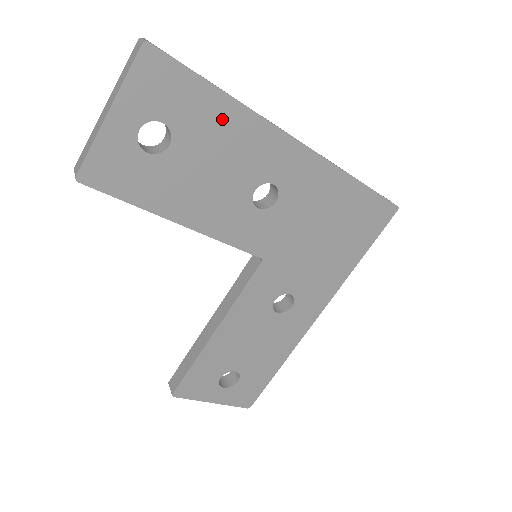
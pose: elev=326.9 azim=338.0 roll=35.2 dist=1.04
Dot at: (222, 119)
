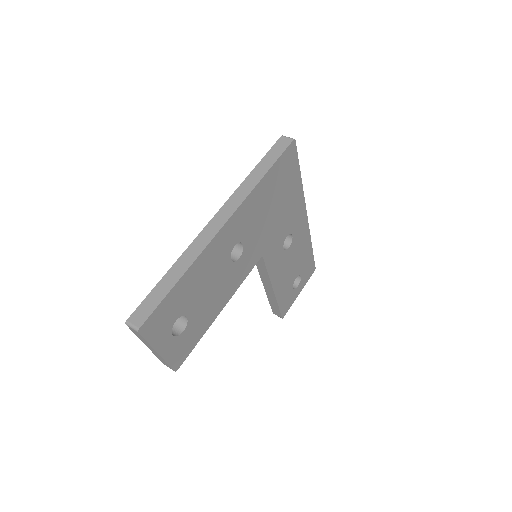
Dot at: (190, 281)
